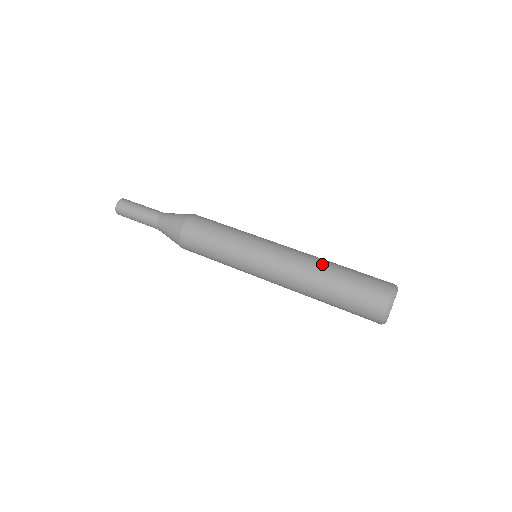
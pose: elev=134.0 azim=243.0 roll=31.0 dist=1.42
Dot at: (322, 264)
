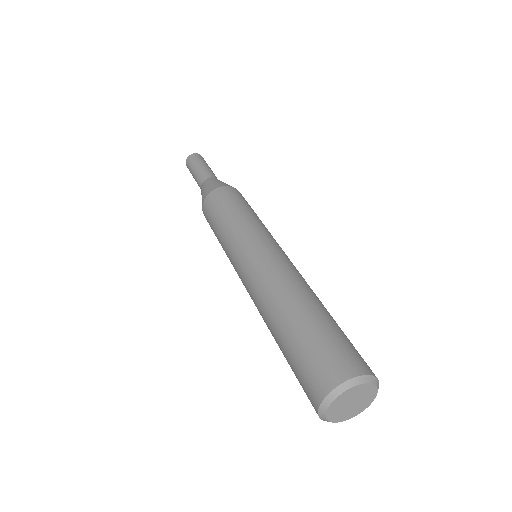
Dot at: (273, 310)
